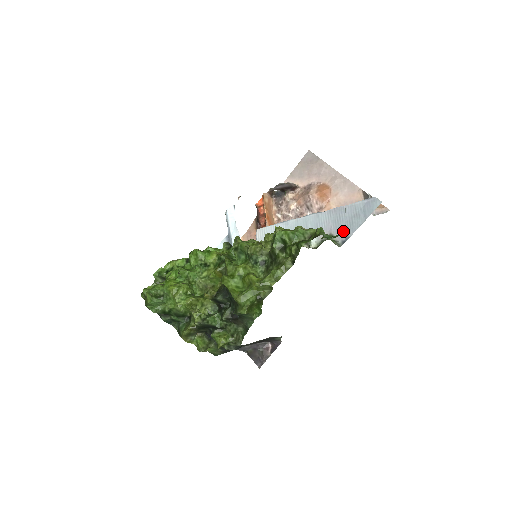
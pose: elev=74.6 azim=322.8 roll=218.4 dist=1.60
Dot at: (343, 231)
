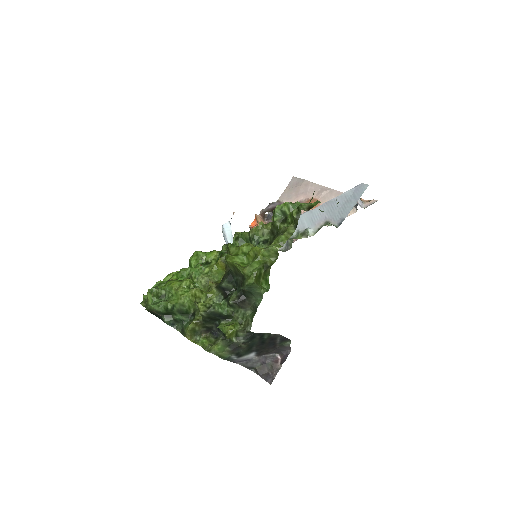
Dot at: (338, 216)
